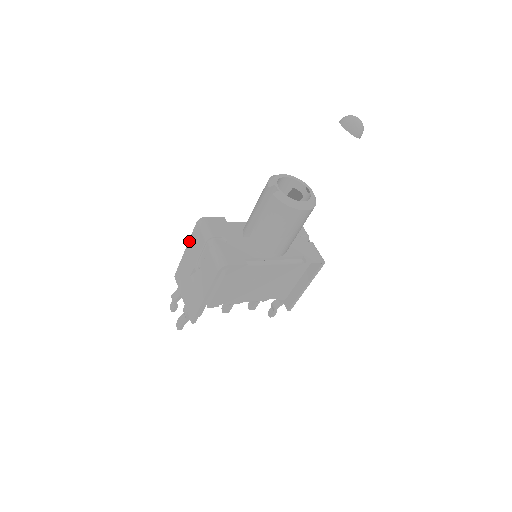
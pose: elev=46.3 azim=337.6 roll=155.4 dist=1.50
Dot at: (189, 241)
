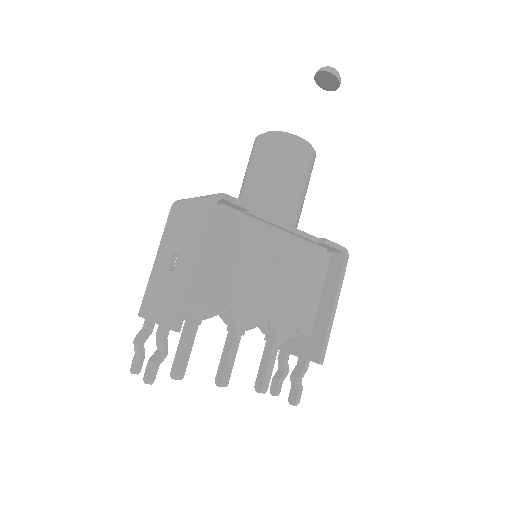
Dot at: (161, 239)
